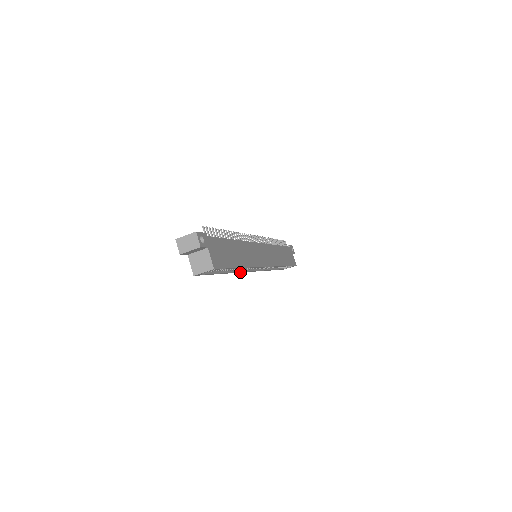
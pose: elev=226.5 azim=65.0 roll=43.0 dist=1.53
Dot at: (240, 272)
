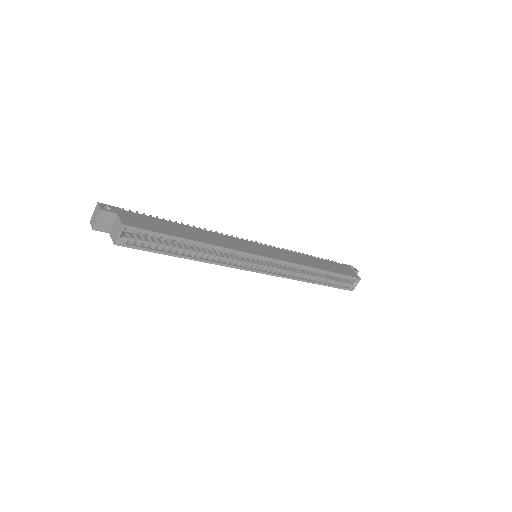
Dot at: (227, 266)
